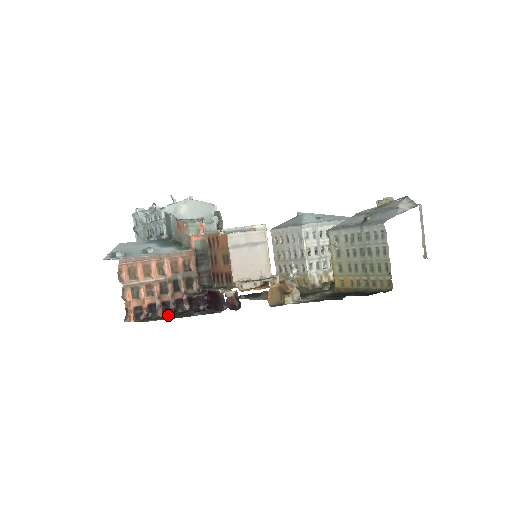
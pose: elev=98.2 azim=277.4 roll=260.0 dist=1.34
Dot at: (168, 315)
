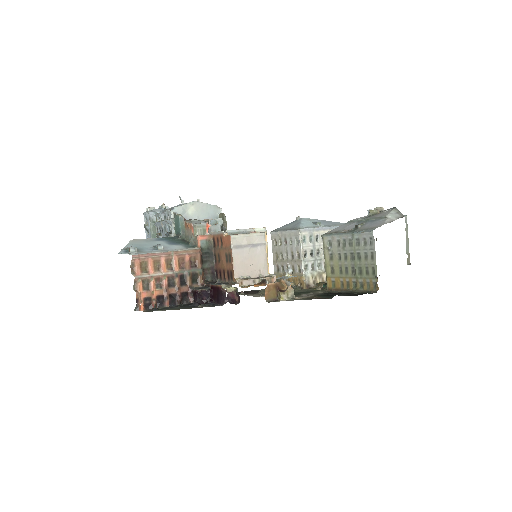
Dot at: (174, 306)
